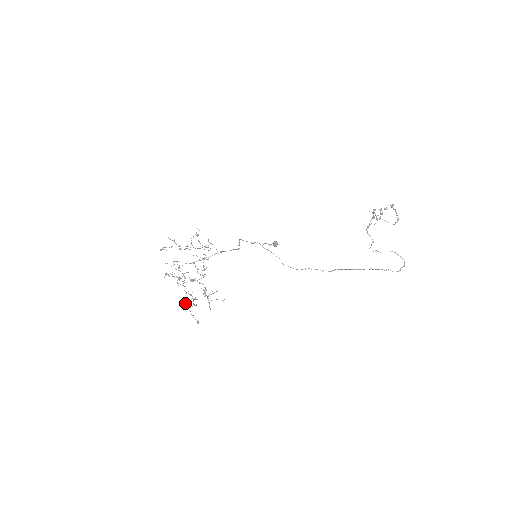
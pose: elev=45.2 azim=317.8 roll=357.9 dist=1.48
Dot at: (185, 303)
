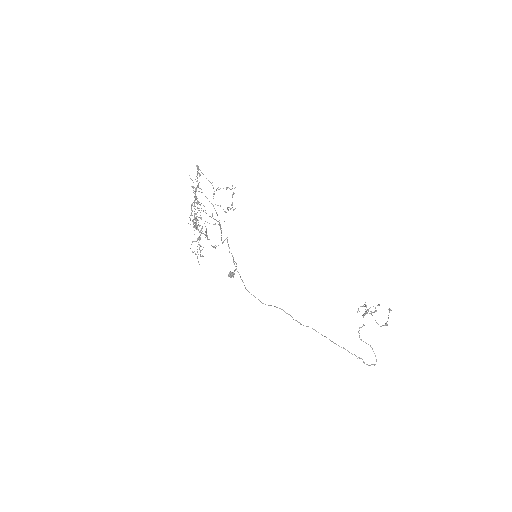
Dot at: occluded
